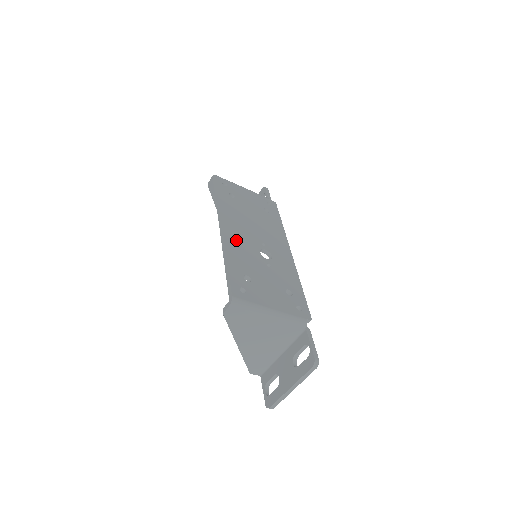
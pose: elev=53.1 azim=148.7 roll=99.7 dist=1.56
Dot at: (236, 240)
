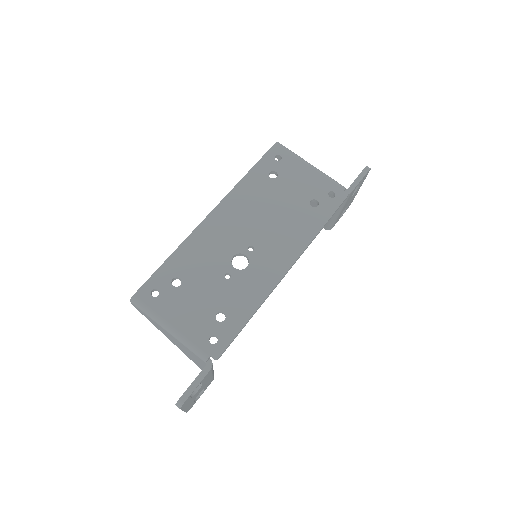
Dot at: (212, 234)
